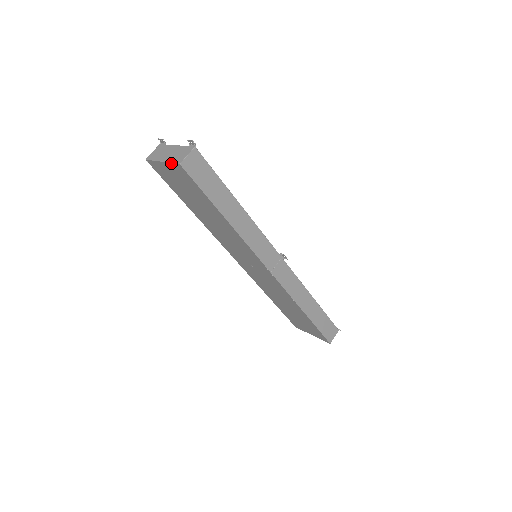
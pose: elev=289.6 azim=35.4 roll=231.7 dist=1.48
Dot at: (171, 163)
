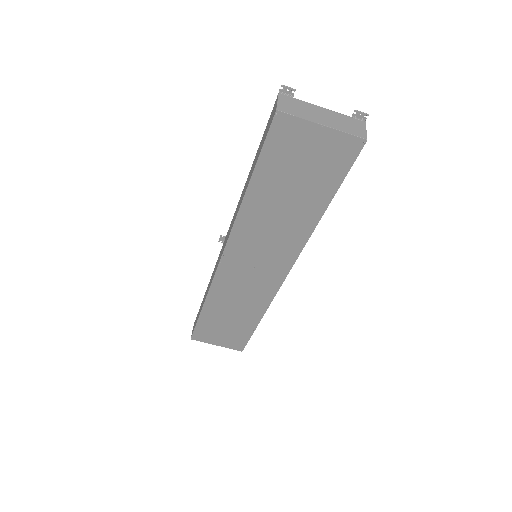
Dot at: (347, 133)
